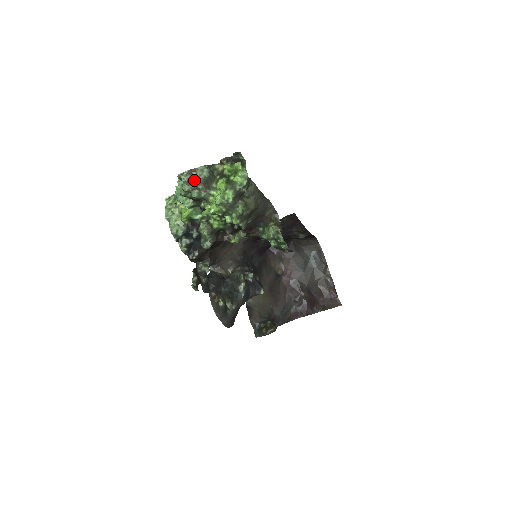
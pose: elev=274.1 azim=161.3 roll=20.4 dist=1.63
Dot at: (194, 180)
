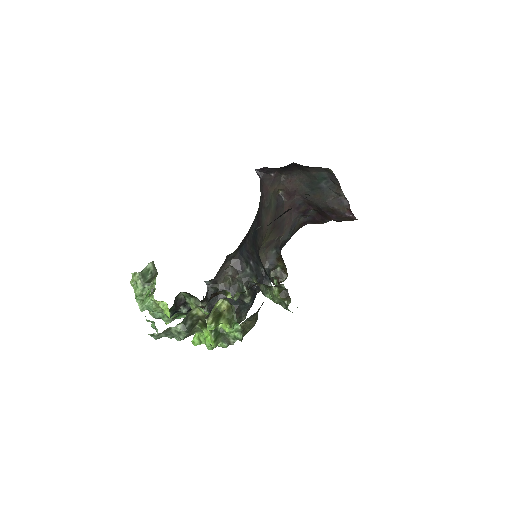
Dot at: (170, 335)
